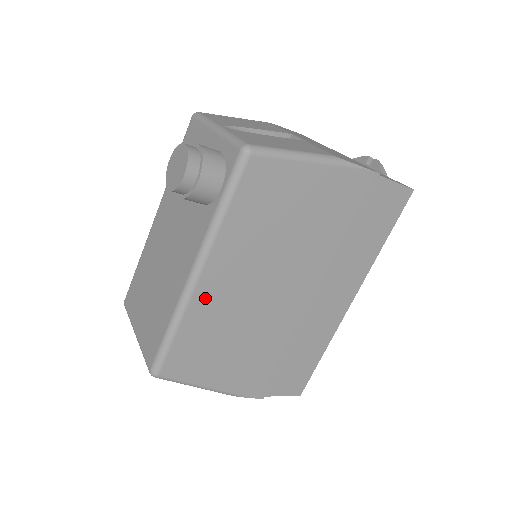
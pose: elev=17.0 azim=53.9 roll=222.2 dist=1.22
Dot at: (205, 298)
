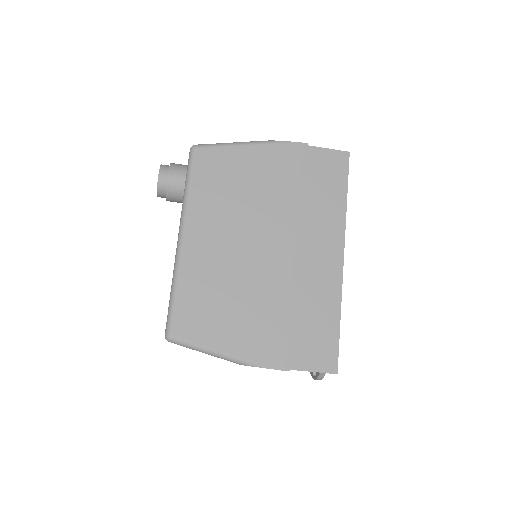
Dot at: (193, 258)
